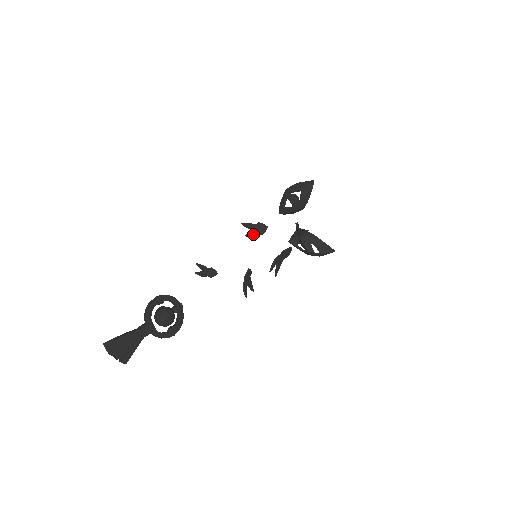
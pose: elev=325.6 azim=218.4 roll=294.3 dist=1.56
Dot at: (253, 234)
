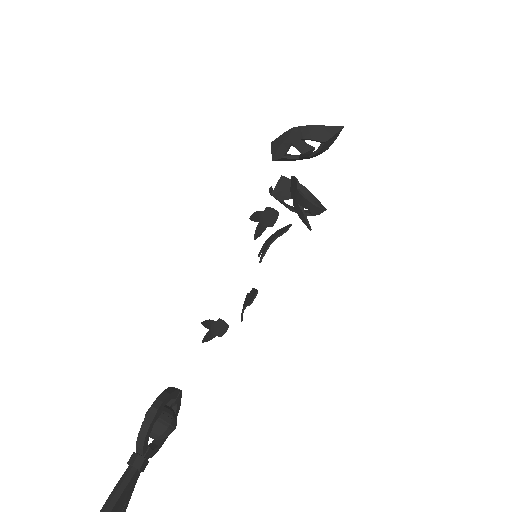
Dot at: (261, 230)
